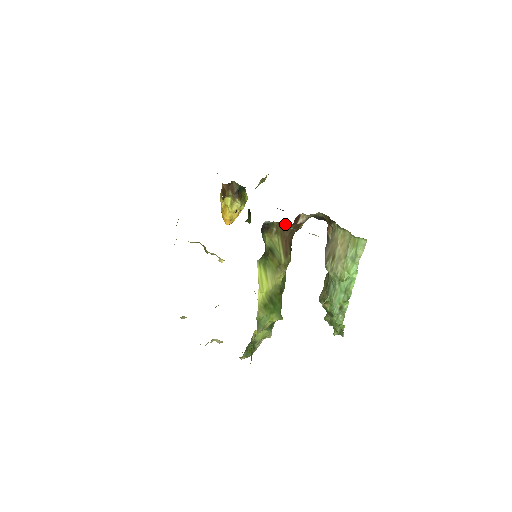
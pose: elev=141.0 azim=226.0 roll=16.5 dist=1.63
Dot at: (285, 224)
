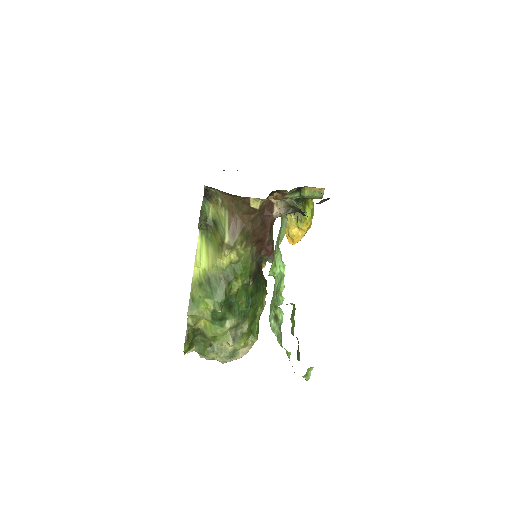
Dot at: (231, 197)
